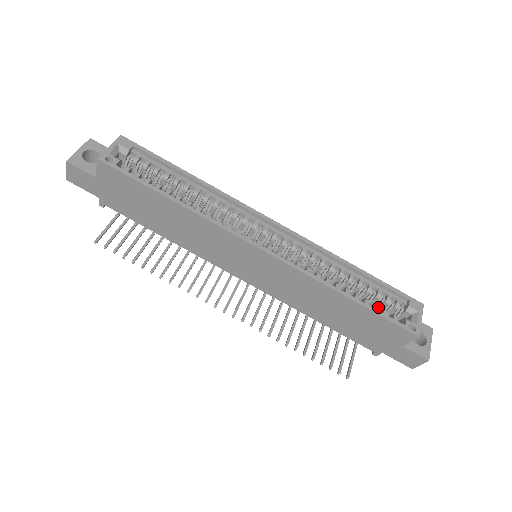
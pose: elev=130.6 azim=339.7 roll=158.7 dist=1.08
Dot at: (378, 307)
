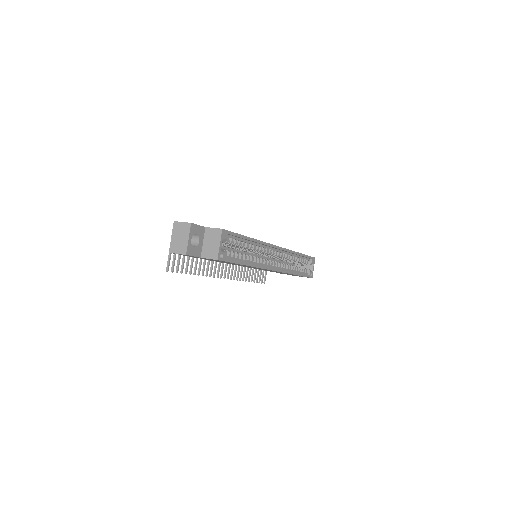
Dot at: (303, 270)
